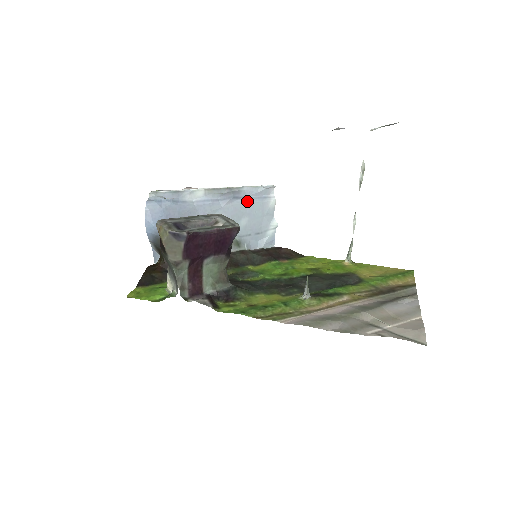
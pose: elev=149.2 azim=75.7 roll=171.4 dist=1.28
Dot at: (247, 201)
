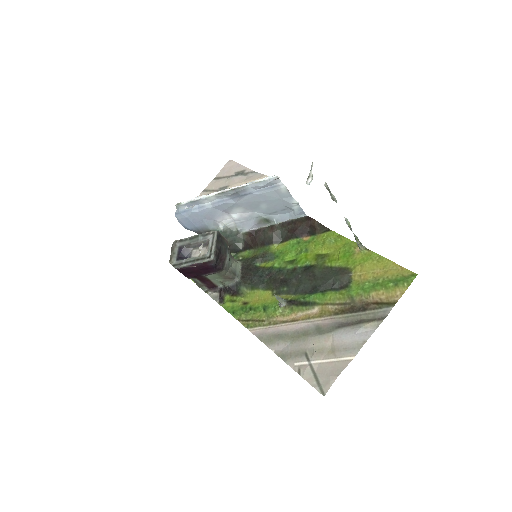
Dot at: (256, 194)
